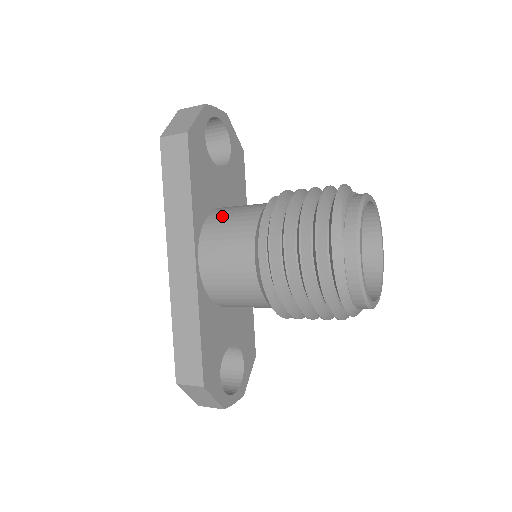
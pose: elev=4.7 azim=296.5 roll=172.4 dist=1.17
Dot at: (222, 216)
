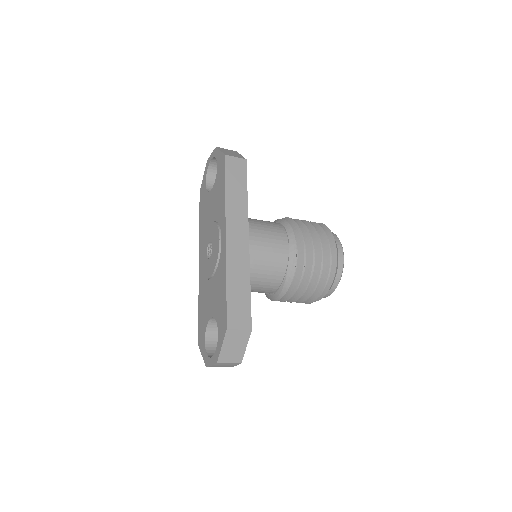
Dot at: (253, 219)
